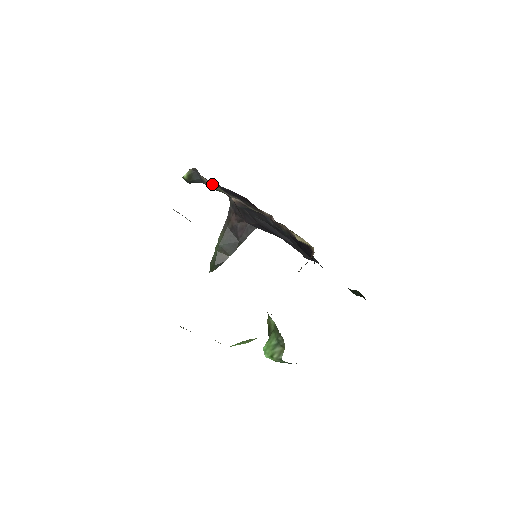
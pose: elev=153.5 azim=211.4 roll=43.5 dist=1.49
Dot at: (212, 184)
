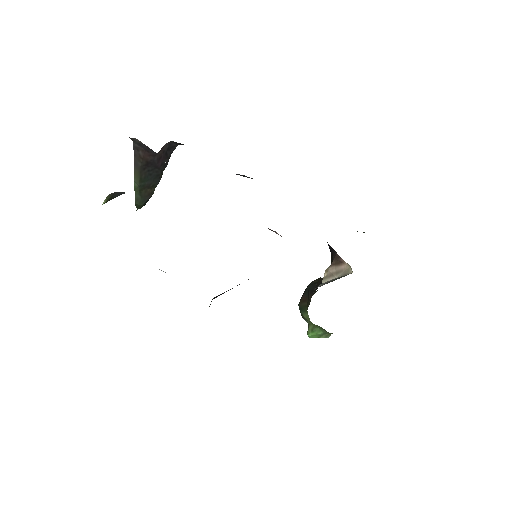
Dot at: occluded
